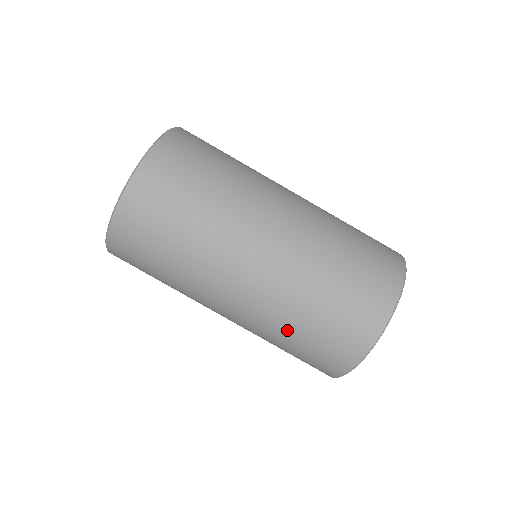
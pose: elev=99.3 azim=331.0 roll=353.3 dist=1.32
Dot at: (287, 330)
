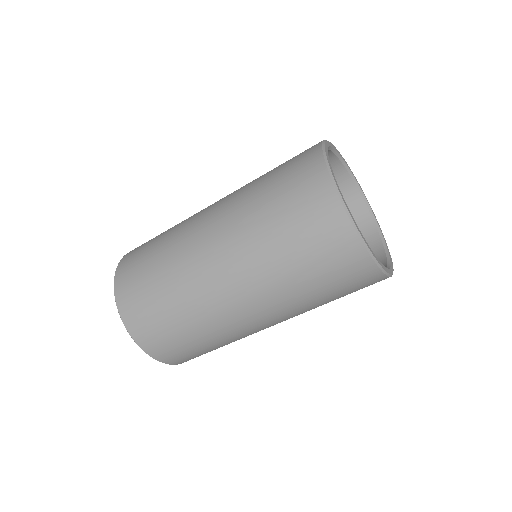
Dot at: (312, 302)
